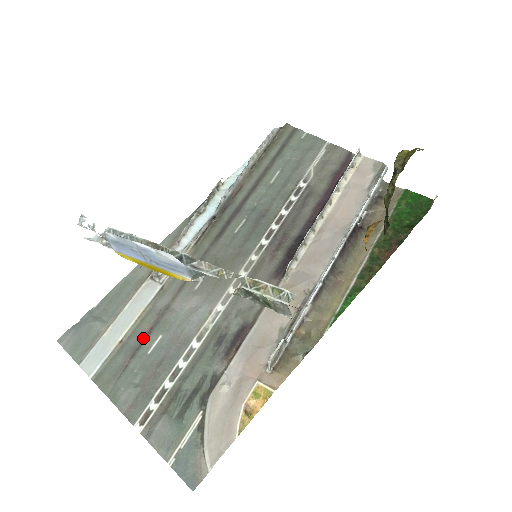
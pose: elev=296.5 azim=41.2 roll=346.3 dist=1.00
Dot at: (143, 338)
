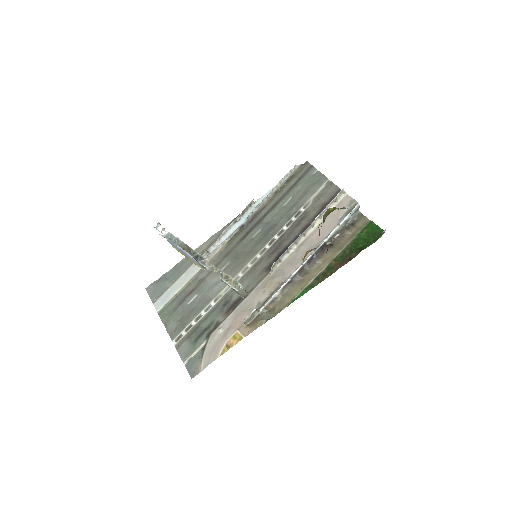
Dot at: (187, 295)
